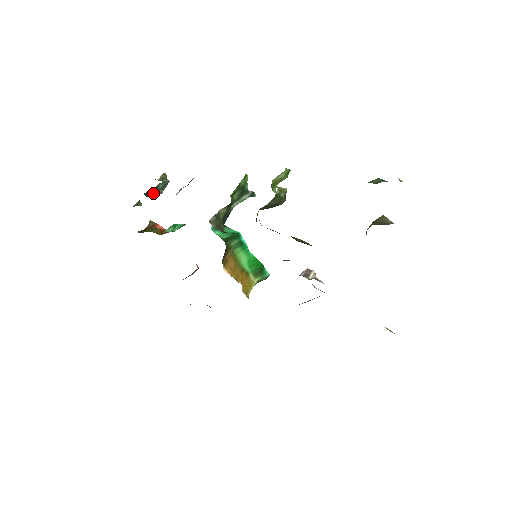
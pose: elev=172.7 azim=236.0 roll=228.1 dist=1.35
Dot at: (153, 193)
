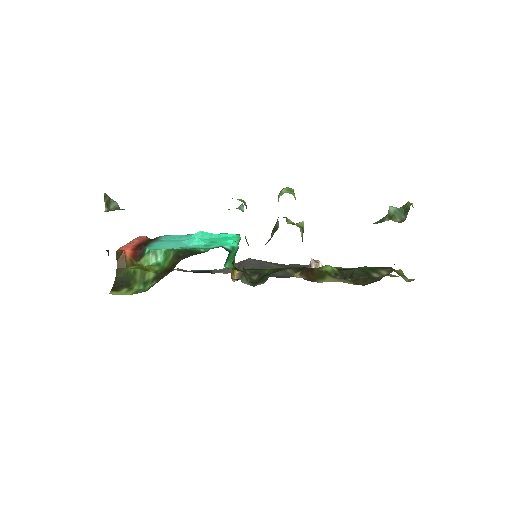
Dot at: occluded
